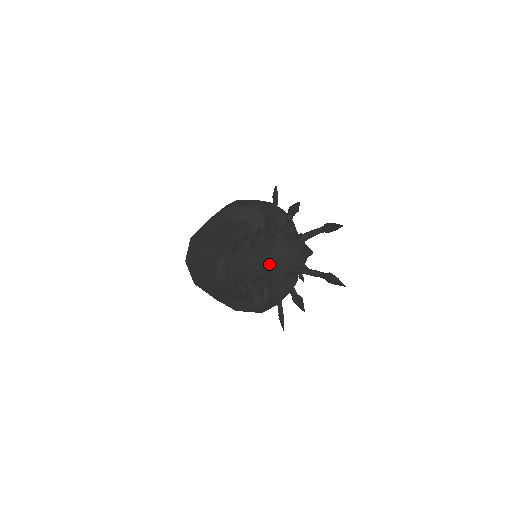
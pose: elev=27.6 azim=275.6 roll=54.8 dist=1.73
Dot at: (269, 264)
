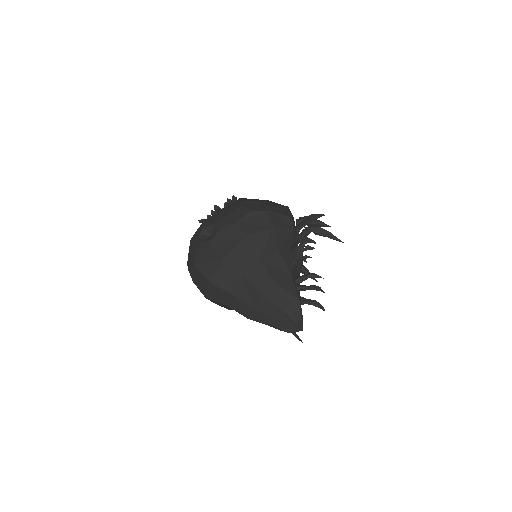
Dot at: occluded
